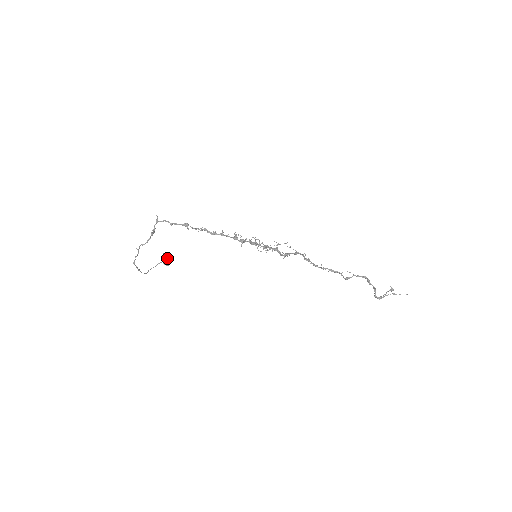
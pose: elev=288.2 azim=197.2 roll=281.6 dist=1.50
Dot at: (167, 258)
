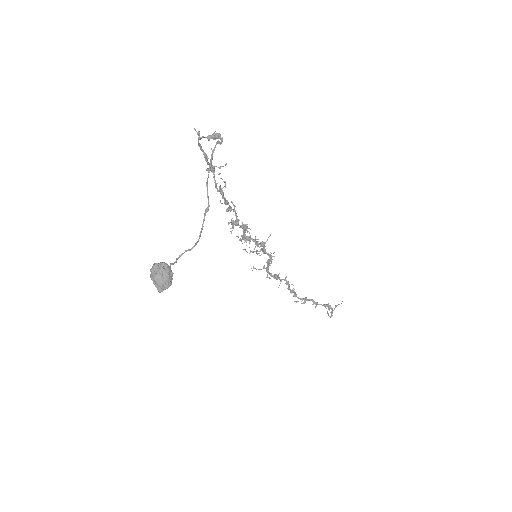
Dot at: (168, 265)
